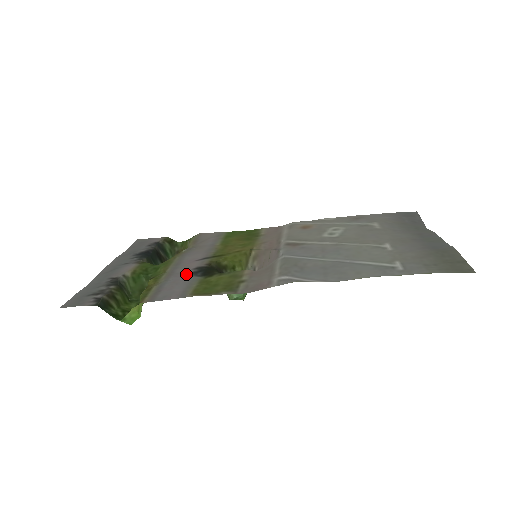
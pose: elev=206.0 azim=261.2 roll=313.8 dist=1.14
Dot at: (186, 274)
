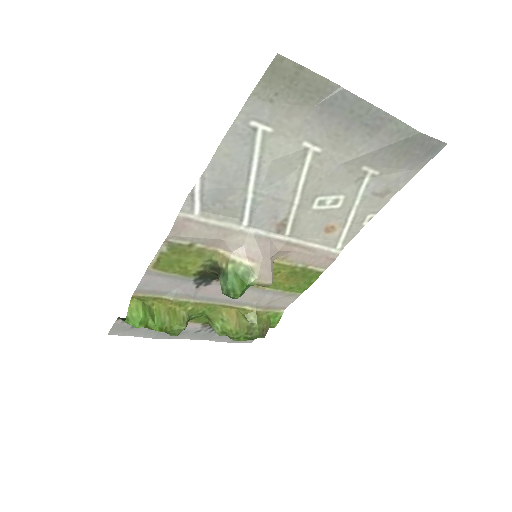
Dot at: (194, 288)
